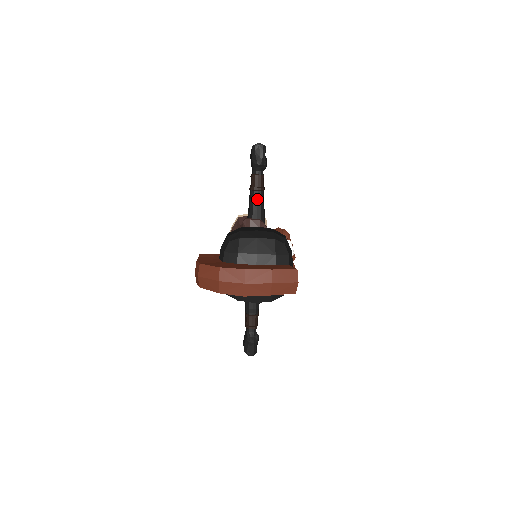
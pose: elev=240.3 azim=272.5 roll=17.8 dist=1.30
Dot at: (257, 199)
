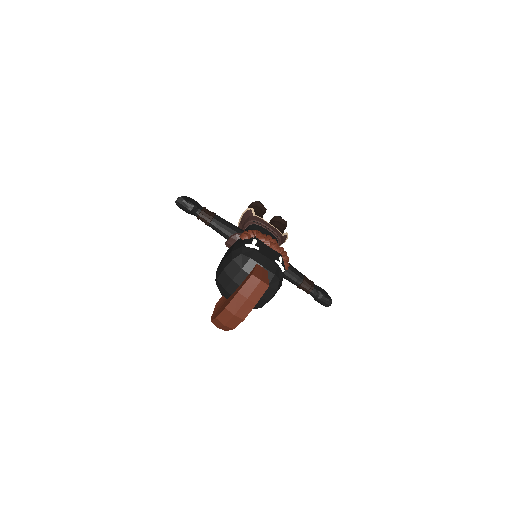
Dot at: (216, 227)
